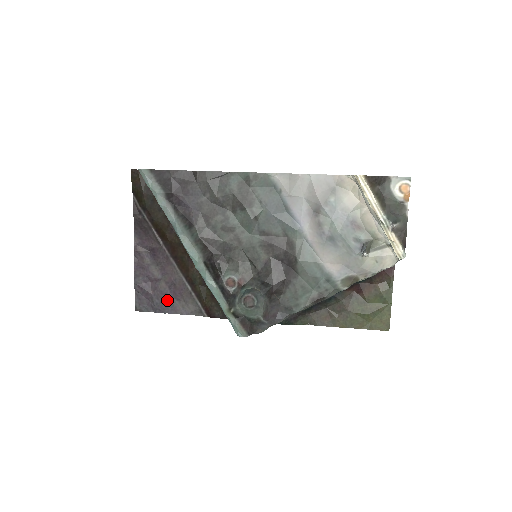
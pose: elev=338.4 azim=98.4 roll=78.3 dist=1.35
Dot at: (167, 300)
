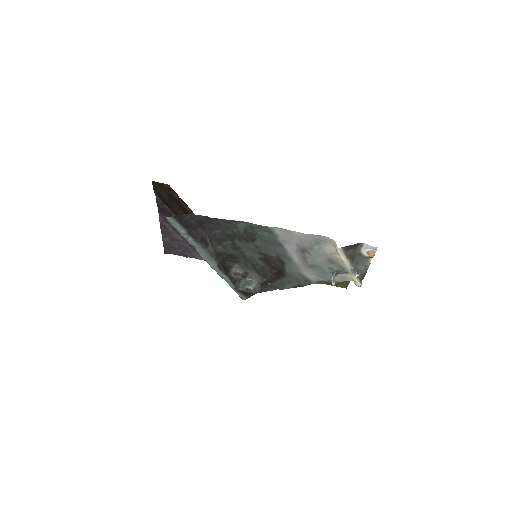
Dot at: (188, 251)
